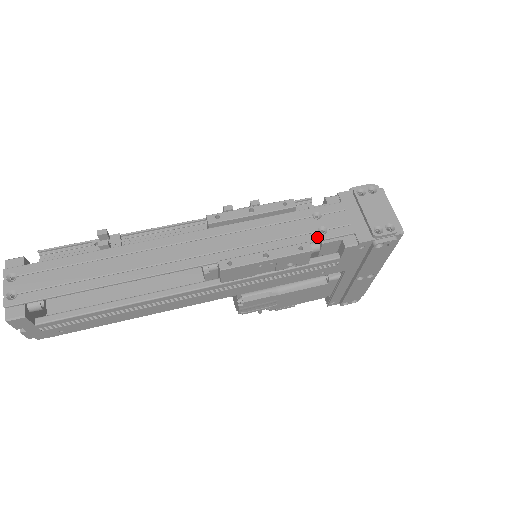
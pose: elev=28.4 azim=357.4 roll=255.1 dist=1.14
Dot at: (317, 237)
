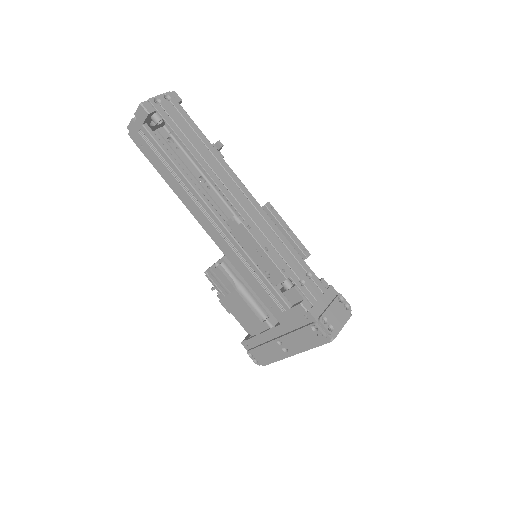
Dot at: (296, 280)
